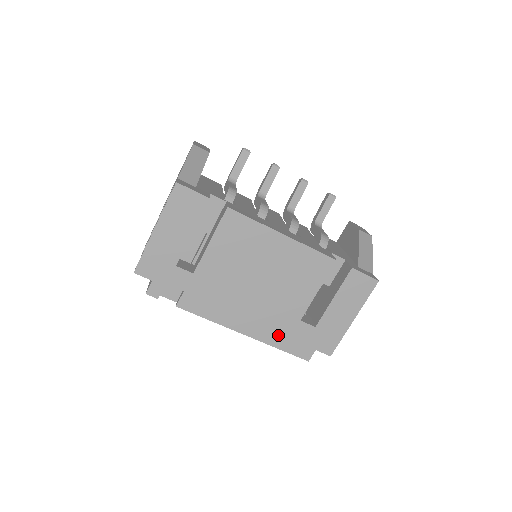
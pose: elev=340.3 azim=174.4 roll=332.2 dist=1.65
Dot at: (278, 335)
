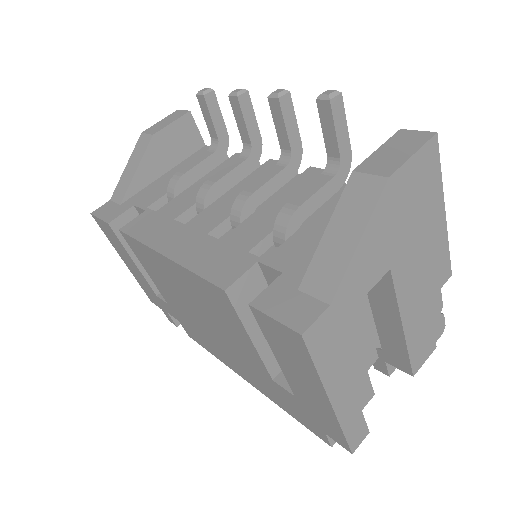
Dot at: (271, 393)
